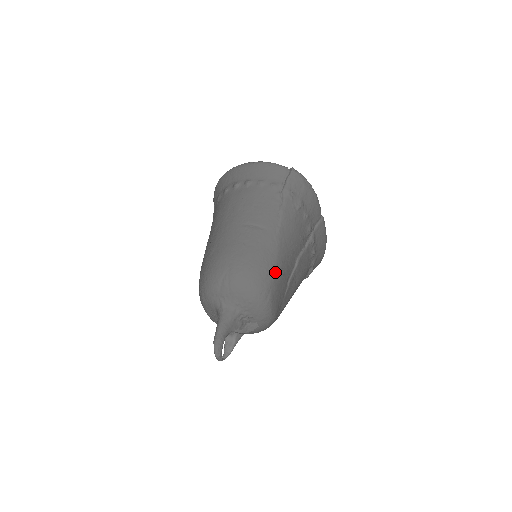
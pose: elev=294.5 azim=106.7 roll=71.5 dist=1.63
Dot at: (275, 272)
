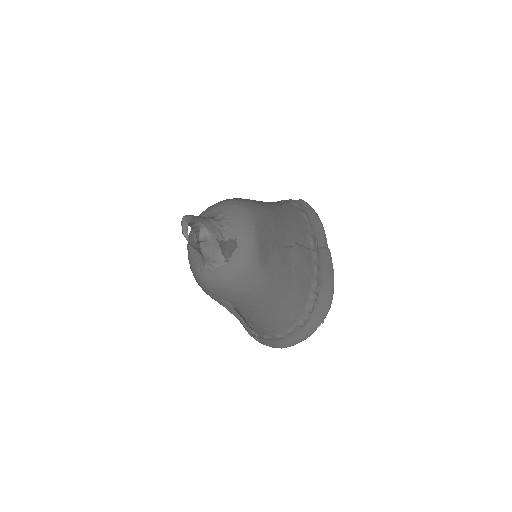
Dot at: (266, 212)
